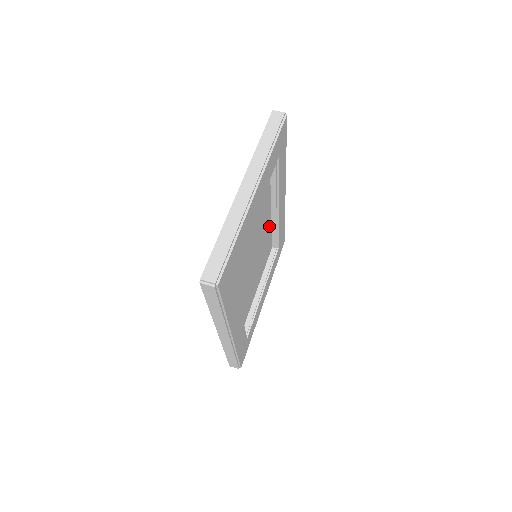
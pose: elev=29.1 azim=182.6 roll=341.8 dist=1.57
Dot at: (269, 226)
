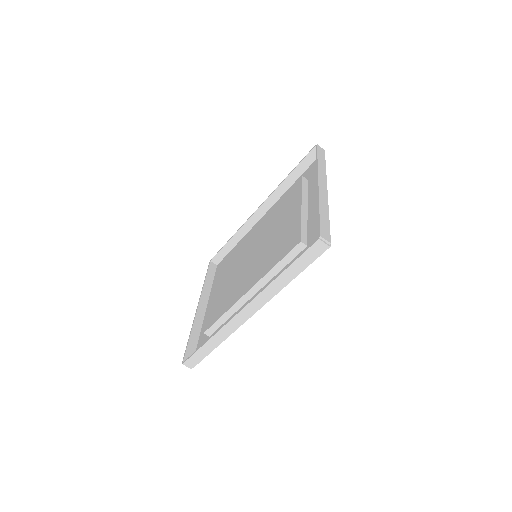
Dot at: occluded
